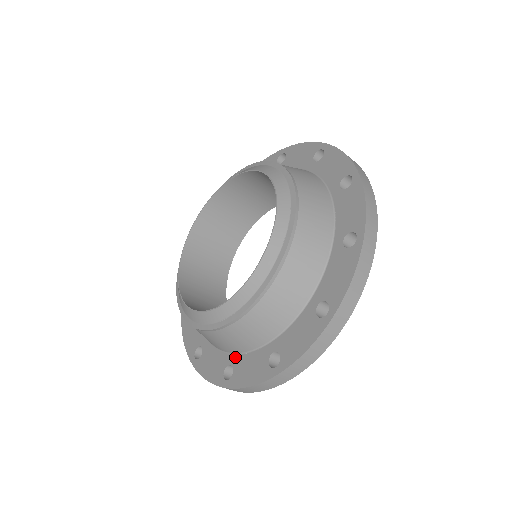
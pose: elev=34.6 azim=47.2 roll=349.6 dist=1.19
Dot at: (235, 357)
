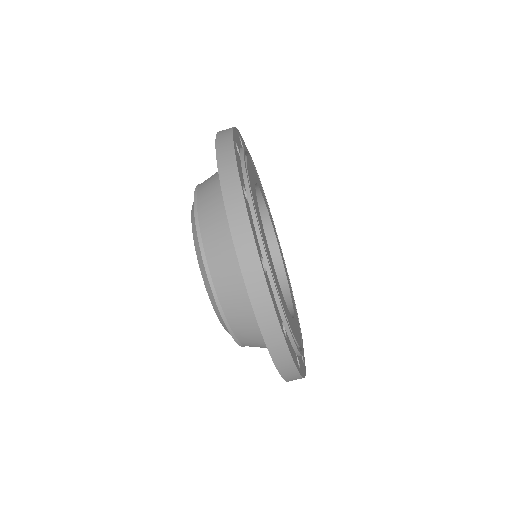
Dot at: occluded
